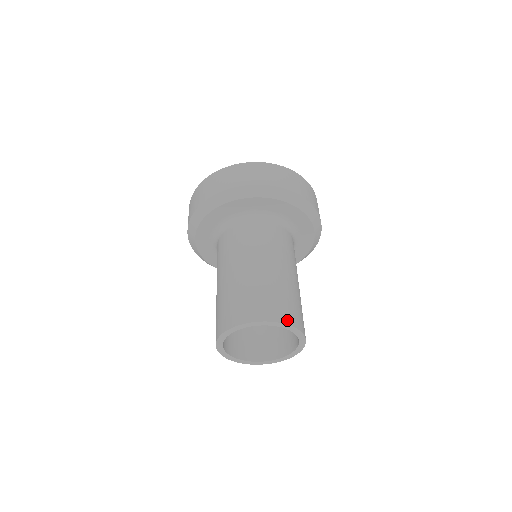
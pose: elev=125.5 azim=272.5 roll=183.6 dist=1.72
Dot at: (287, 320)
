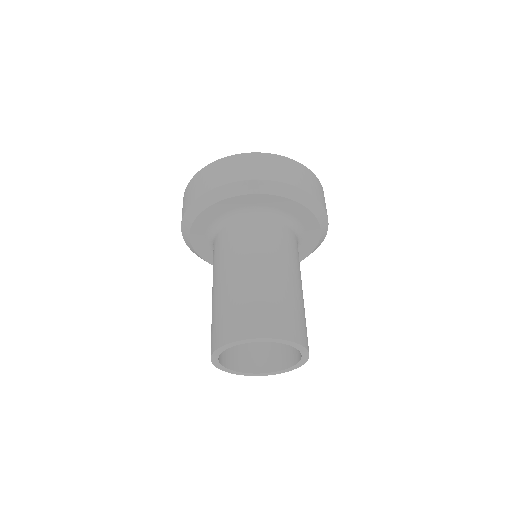
Dot at: (291, 336)
